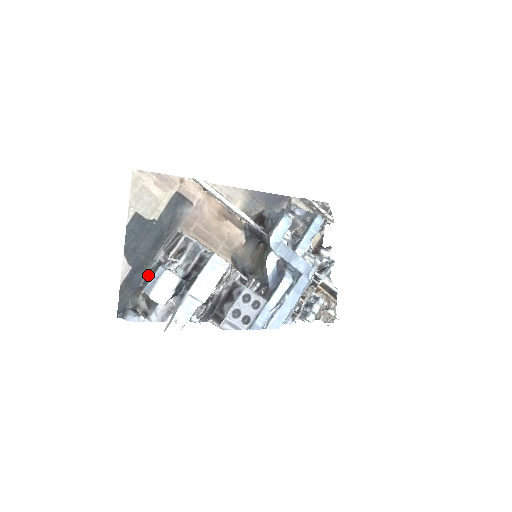
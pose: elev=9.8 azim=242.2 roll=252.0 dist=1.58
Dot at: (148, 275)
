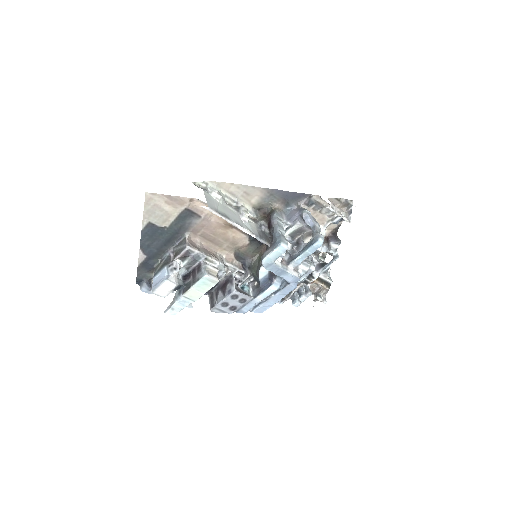
Dot at: (159, 263)
